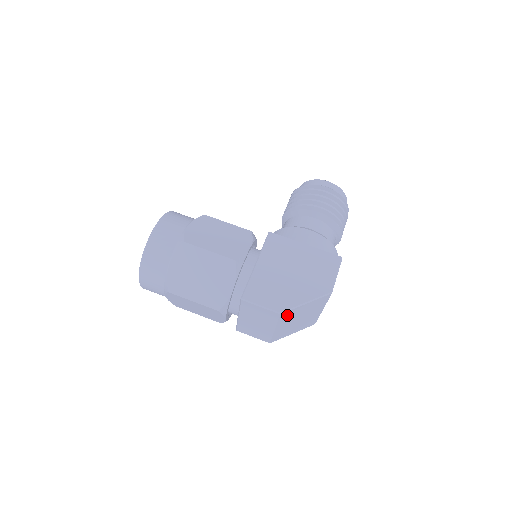
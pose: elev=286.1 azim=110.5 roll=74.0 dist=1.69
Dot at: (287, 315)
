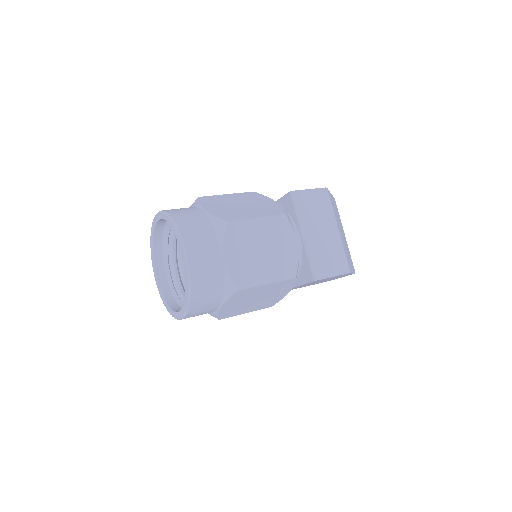
Dot at: occluded
